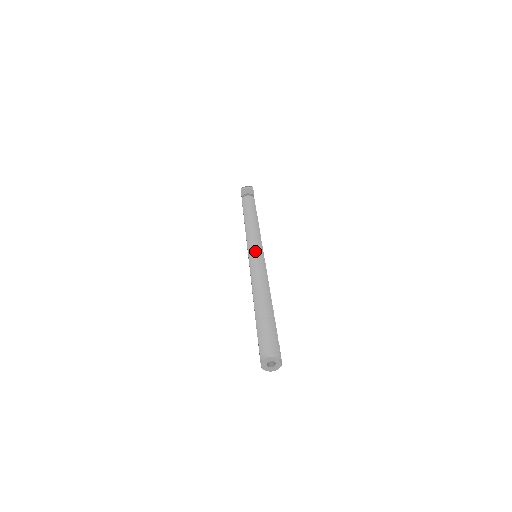
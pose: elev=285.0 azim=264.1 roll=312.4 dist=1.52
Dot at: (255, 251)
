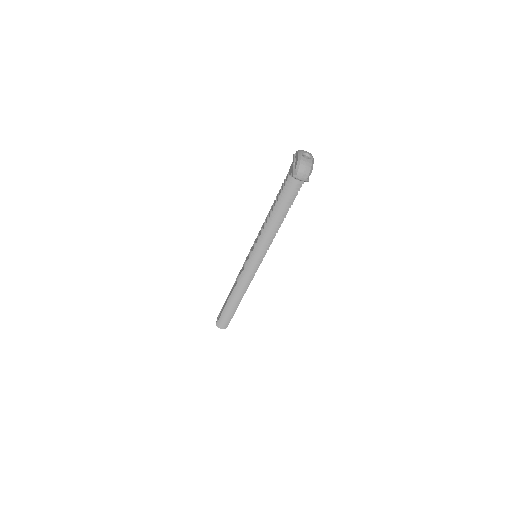
Dot at: (253, 266)
